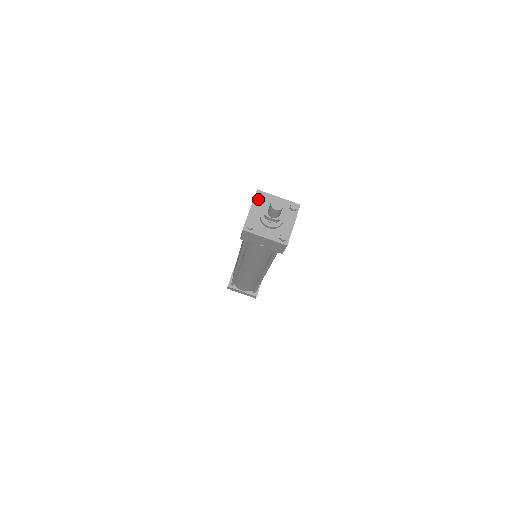
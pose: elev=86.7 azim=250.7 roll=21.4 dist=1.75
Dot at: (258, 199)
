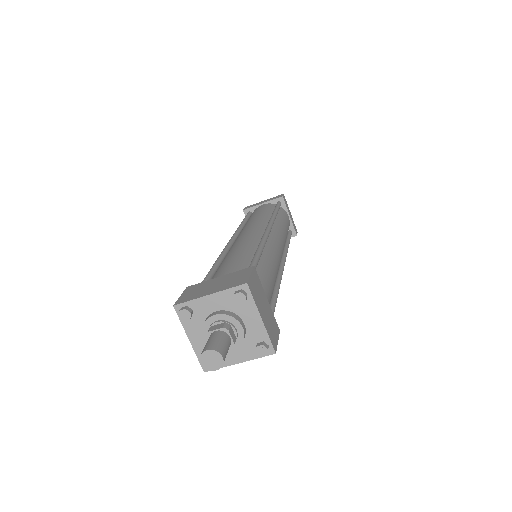
Dot at: (234, 294)
